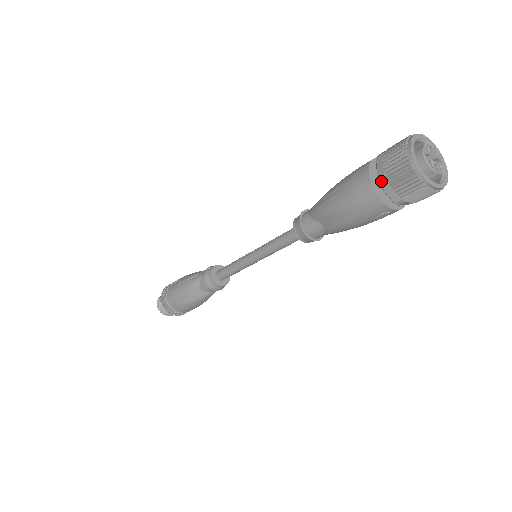
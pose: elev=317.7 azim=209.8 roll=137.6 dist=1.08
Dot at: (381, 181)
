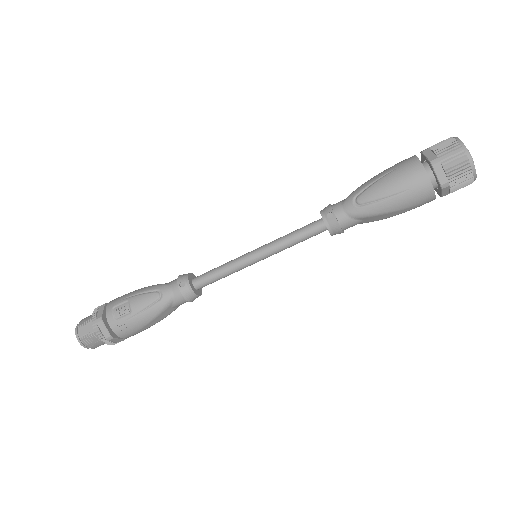
Dot at: (445, 188)
